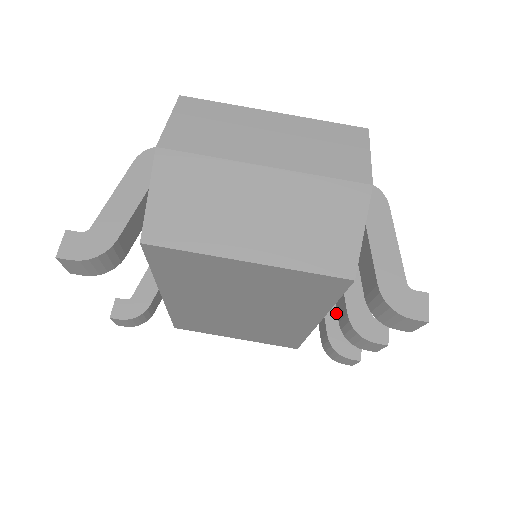
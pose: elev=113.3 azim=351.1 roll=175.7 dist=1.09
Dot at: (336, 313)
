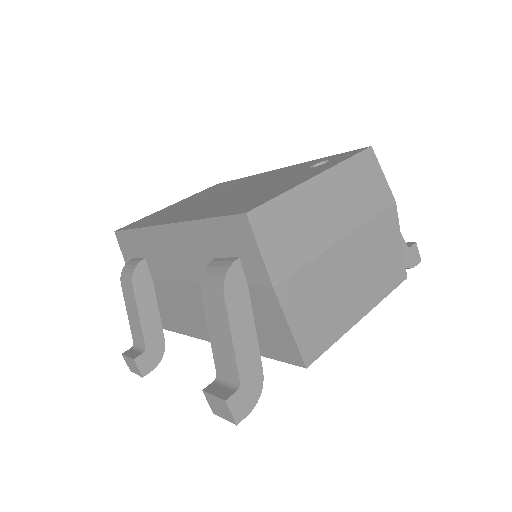
Dot at: occluded
